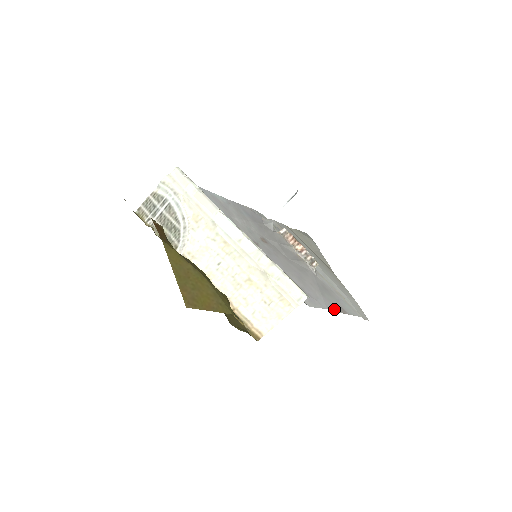
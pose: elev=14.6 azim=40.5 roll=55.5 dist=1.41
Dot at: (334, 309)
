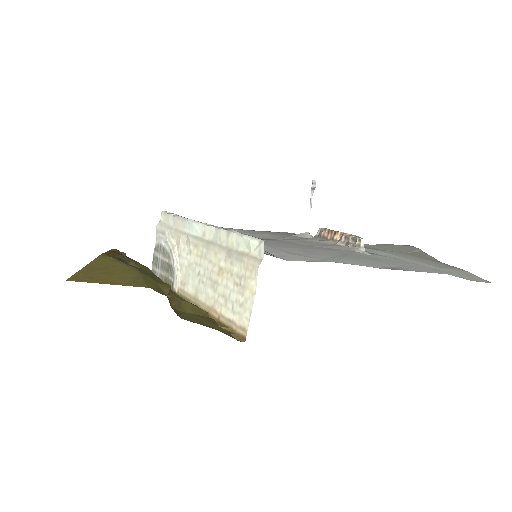
Dot at: (363, 265)
